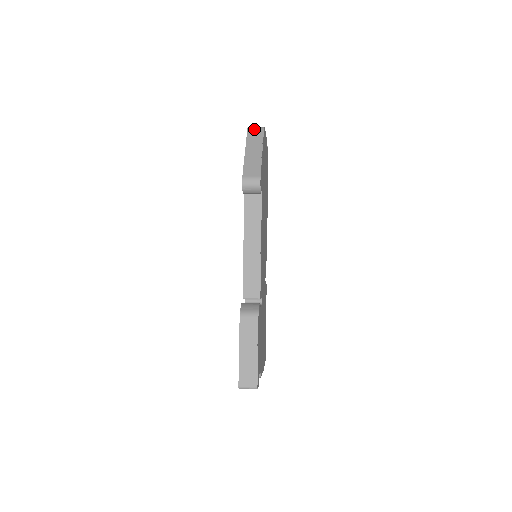
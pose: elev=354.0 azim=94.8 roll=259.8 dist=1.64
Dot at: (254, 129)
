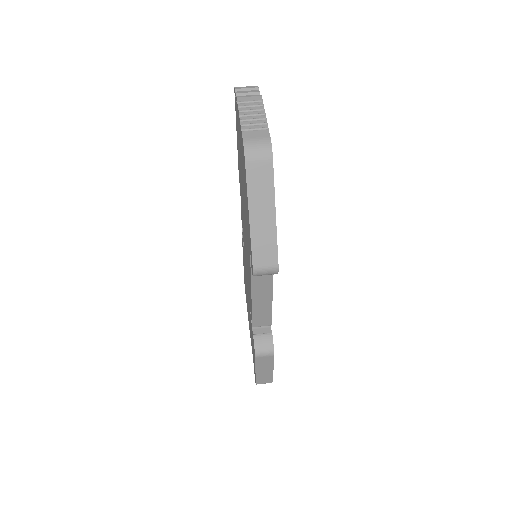
Dot at: (256, 160)
